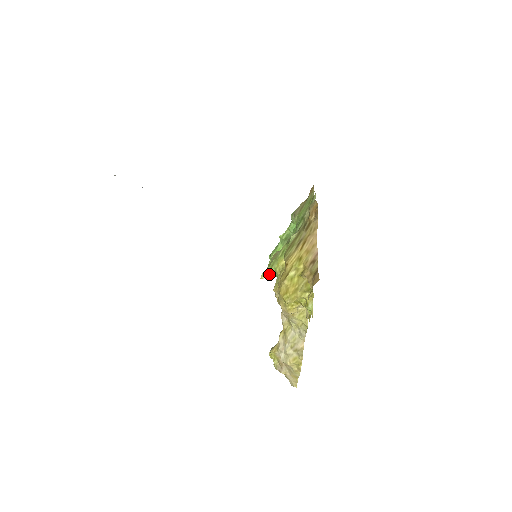
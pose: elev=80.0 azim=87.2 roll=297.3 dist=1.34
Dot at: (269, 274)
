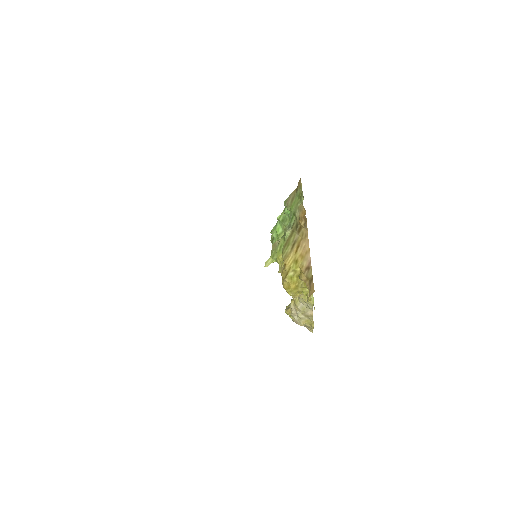
Dot at: occluded
